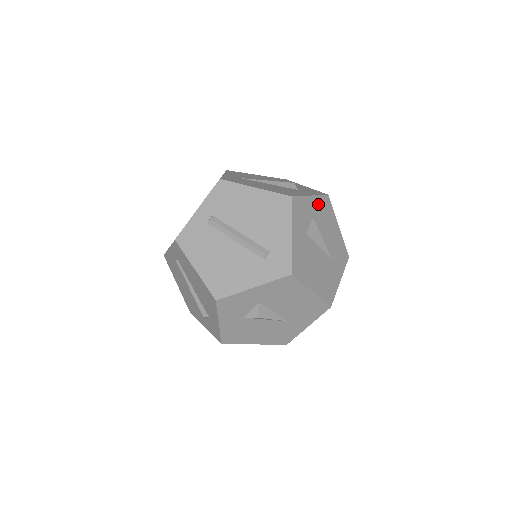
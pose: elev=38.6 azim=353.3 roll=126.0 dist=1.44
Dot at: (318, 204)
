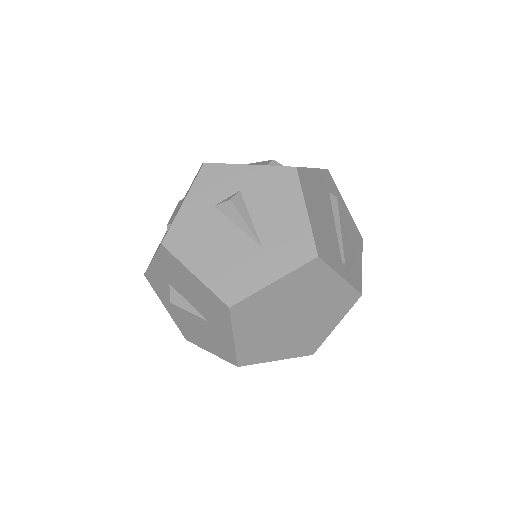
Dot at: (262, 176)
